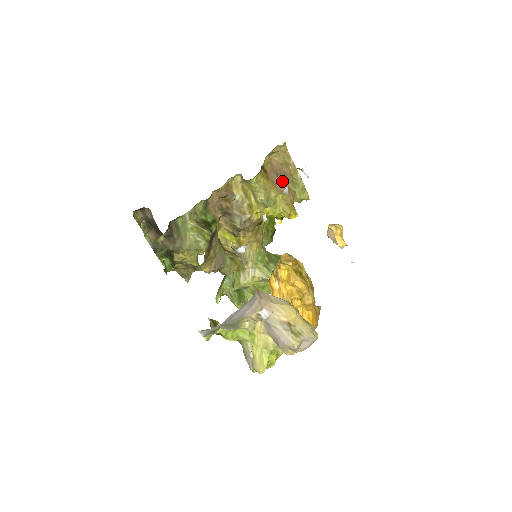
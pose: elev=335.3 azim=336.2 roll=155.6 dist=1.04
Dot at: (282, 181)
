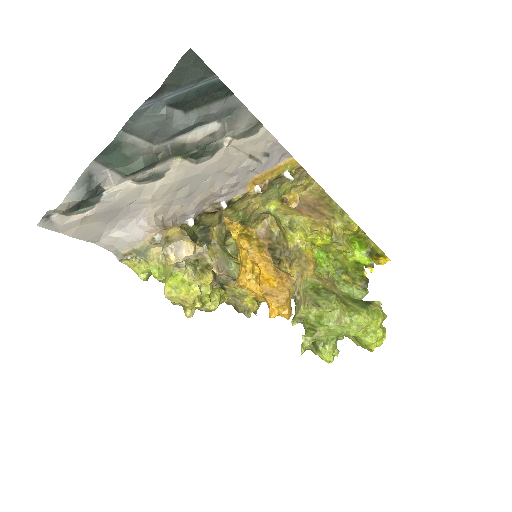
Dot at: (315, 210)
